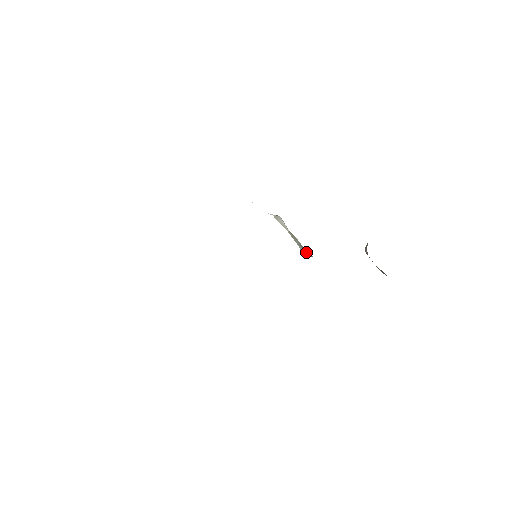
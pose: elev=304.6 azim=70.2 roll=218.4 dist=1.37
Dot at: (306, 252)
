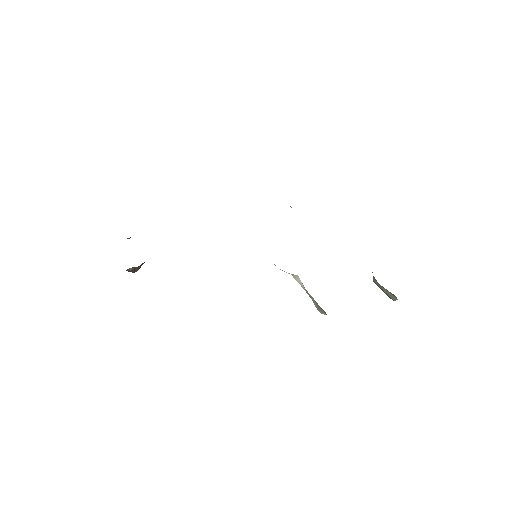
Dot at: (321, 310)
